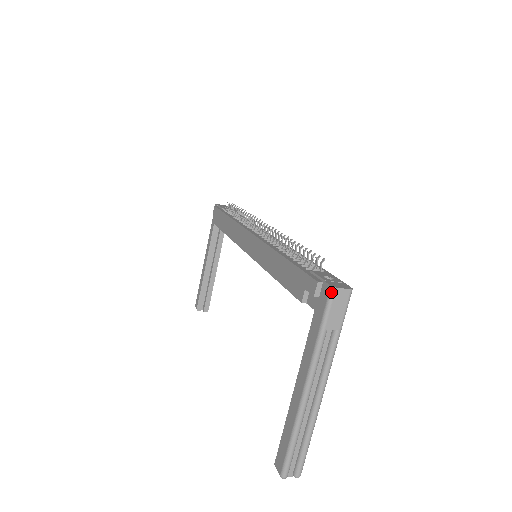
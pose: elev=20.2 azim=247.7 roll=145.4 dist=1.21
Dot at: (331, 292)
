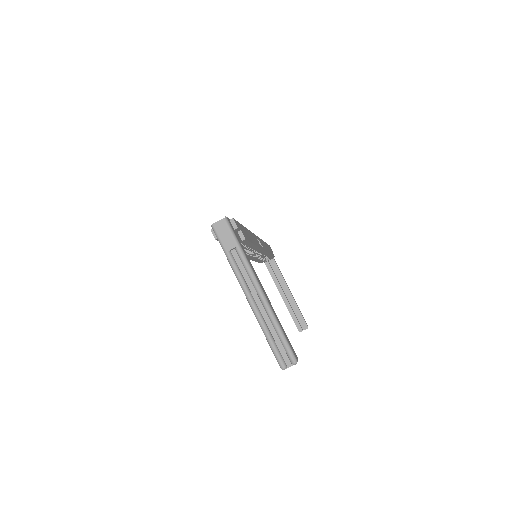
Dot at: (213, 229)
